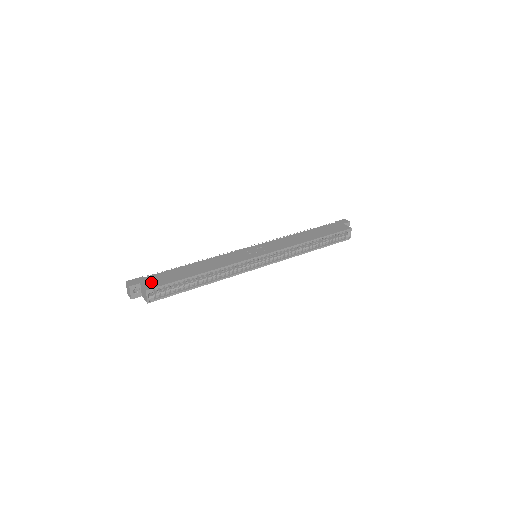
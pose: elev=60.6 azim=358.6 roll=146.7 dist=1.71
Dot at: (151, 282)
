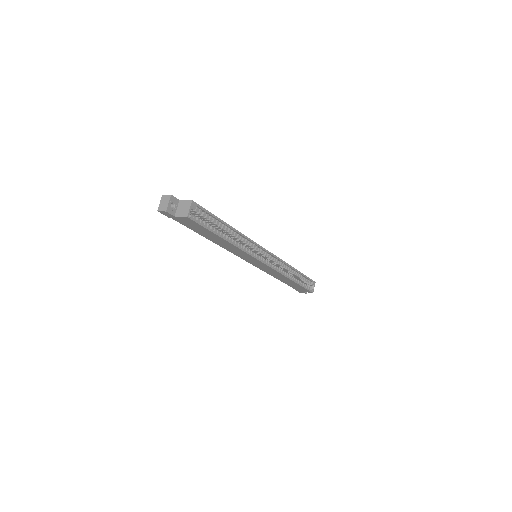
Dot at: occluded
